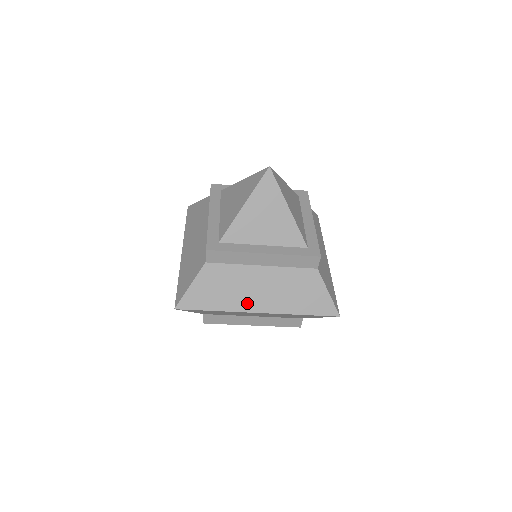
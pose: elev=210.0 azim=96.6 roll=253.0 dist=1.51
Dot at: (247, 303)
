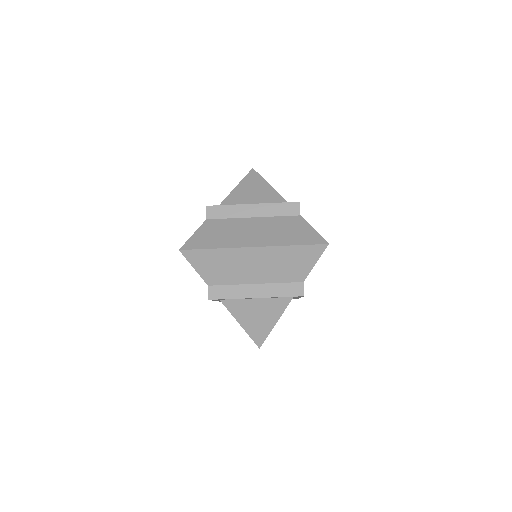
Dot at: (242, 241)
